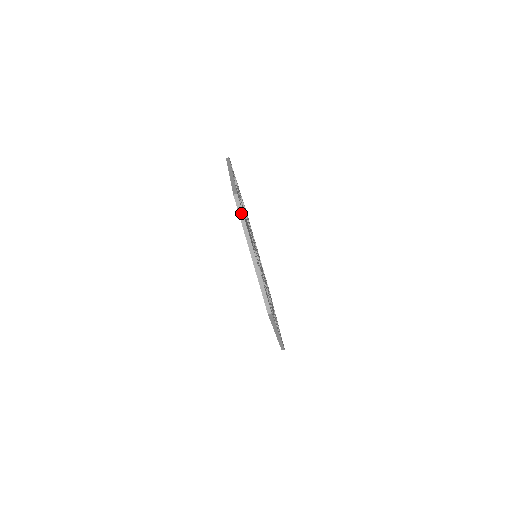
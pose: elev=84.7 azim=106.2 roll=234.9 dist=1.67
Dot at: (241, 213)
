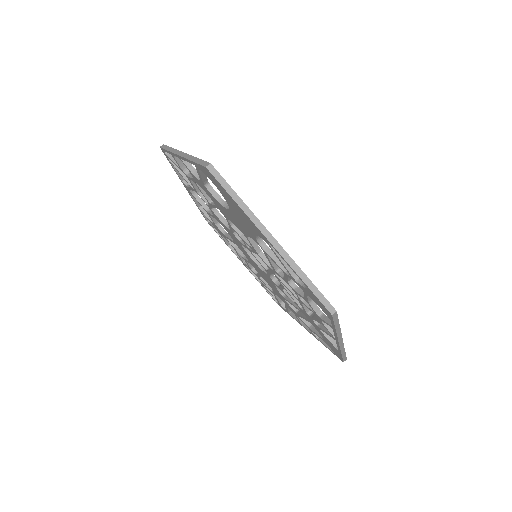
Dot at: (229, 188)
